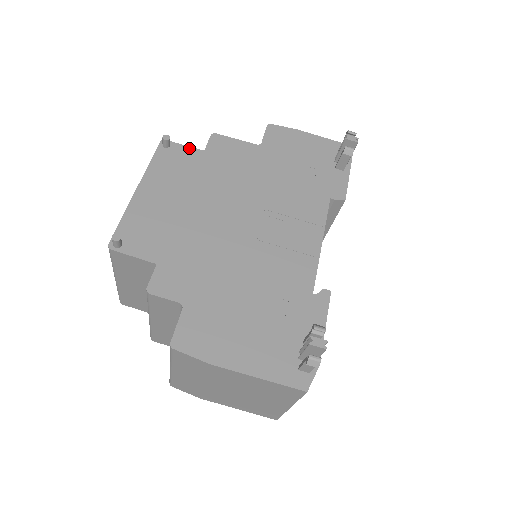
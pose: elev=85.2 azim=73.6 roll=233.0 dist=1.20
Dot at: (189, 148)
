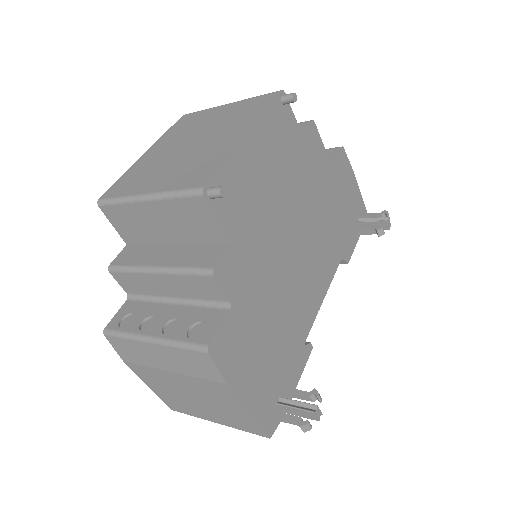
Dot at: (295, 121)
